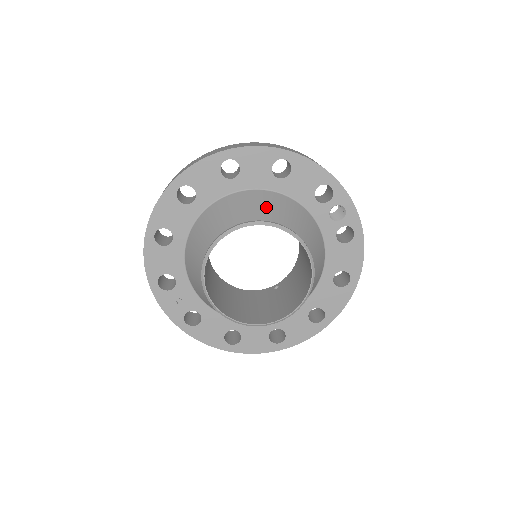
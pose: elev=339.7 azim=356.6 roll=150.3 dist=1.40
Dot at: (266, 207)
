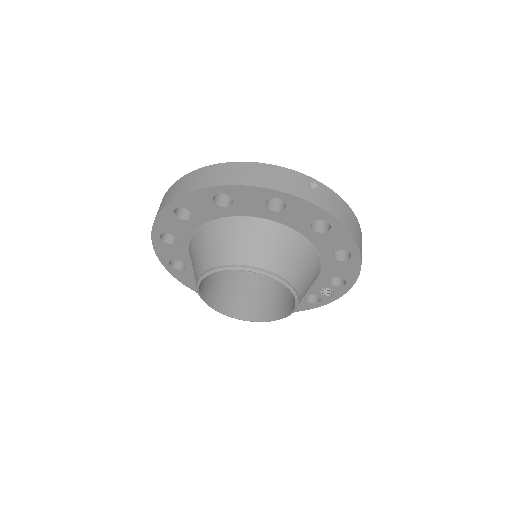
Dot at: (305, 273)
